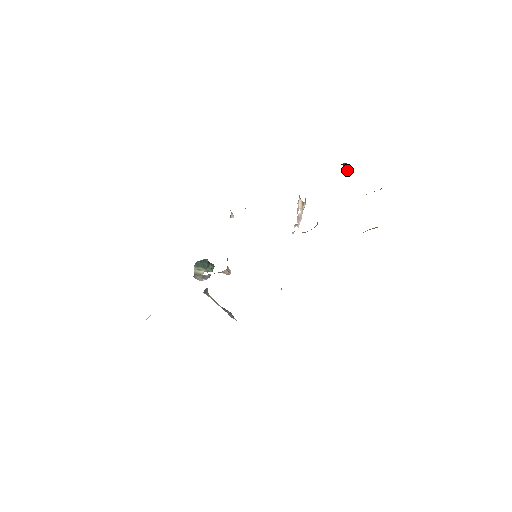
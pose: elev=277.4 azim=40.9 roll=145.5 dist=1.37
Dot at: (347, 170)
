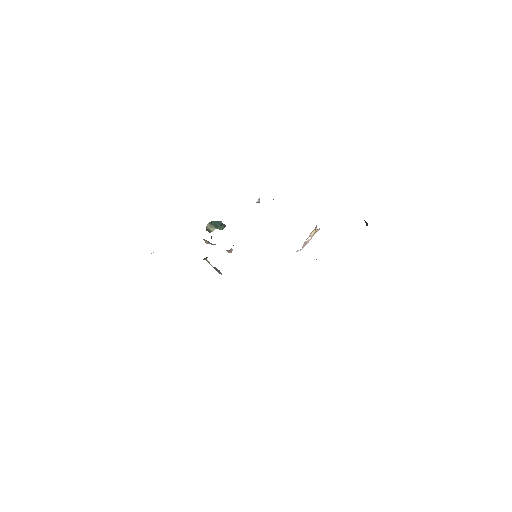
Dot at: (367, 225)
